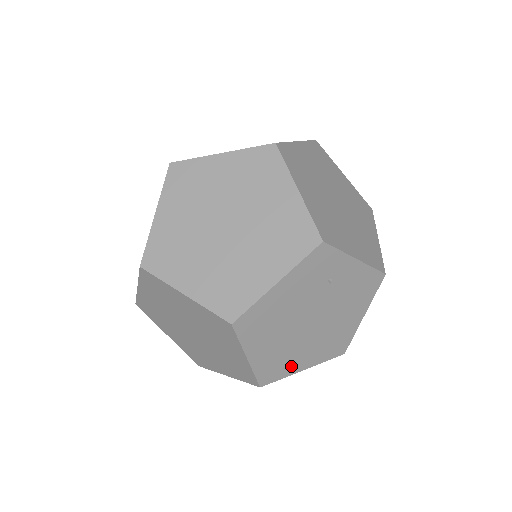
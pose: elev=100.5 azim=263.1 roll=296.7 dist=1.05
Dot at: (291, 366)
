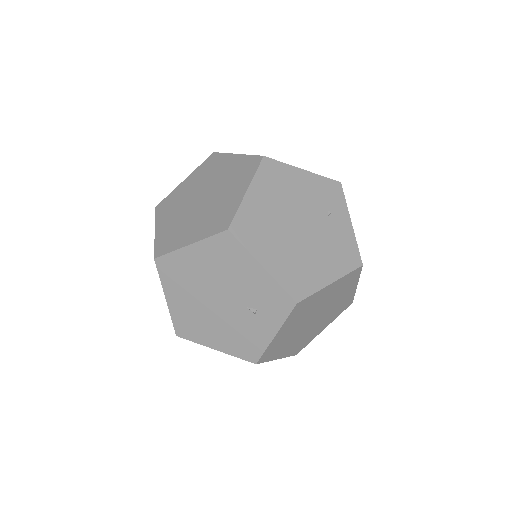
Dot at: (259, 246)
